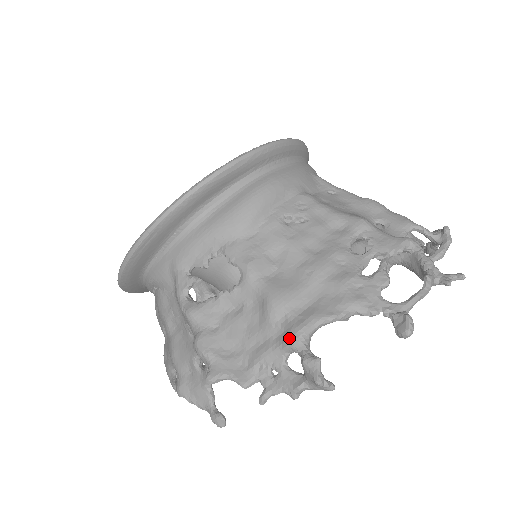
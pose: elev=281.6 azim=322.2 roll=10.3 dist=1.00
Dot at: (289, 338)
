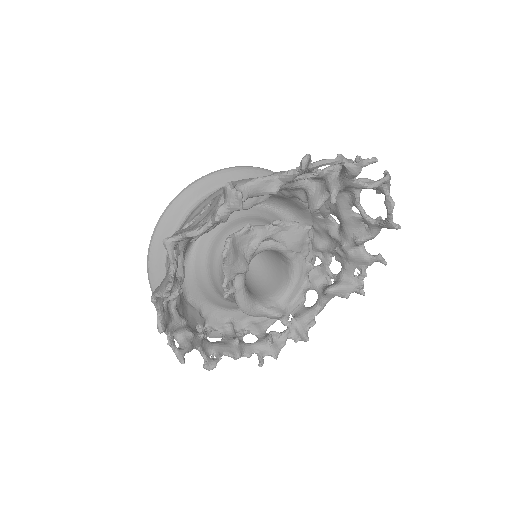
Dot at: occluded
